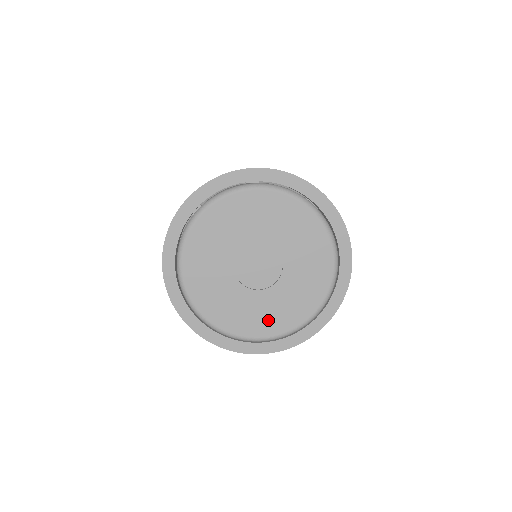
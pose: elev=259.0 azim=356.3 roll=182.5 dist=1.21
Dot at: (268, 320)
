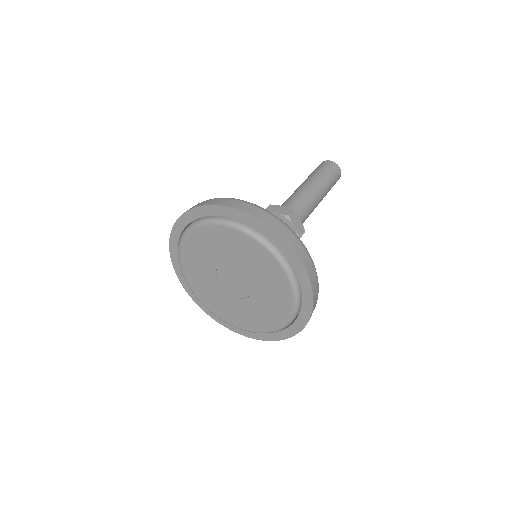
Dot at: (266, 317)
